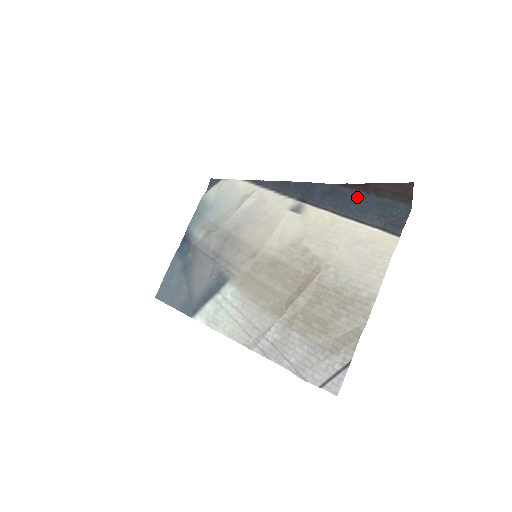
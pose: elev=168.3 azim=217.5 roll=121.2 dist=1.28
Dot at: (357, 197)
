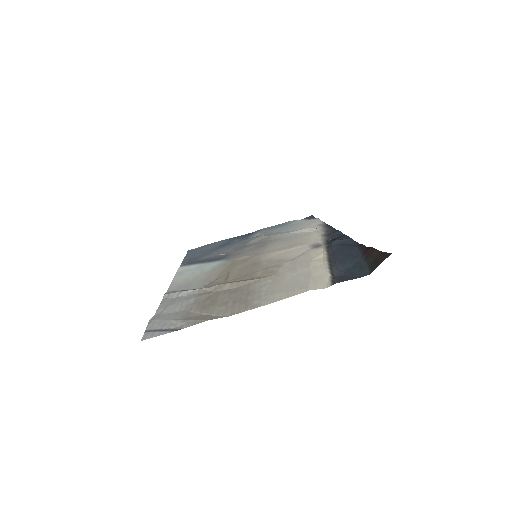
Dot at: (354, 254)
